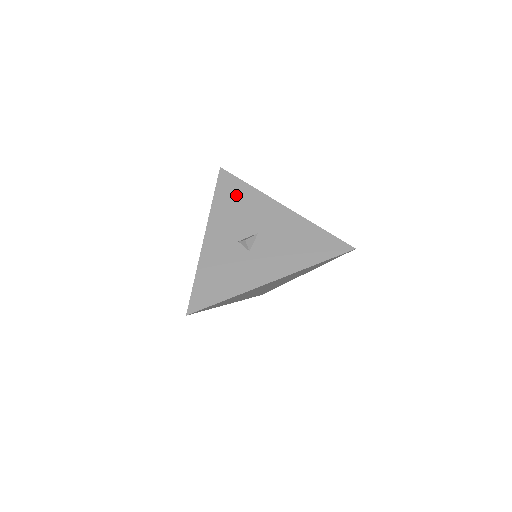
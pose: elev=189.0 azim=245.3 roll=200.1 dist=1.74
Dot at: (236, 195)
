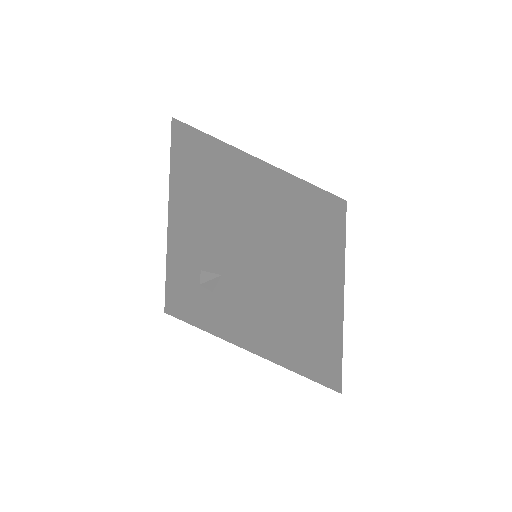
Dot at: (195, 193)
